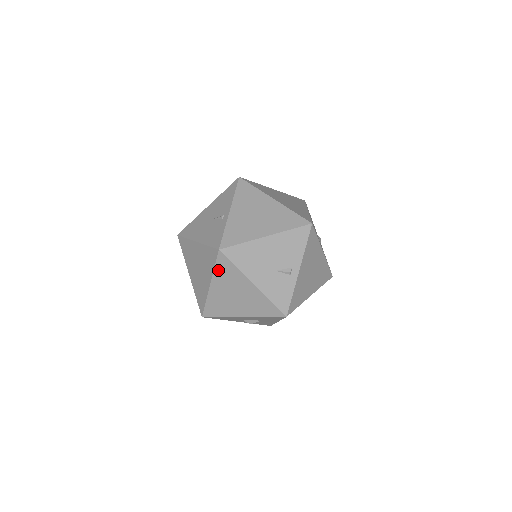
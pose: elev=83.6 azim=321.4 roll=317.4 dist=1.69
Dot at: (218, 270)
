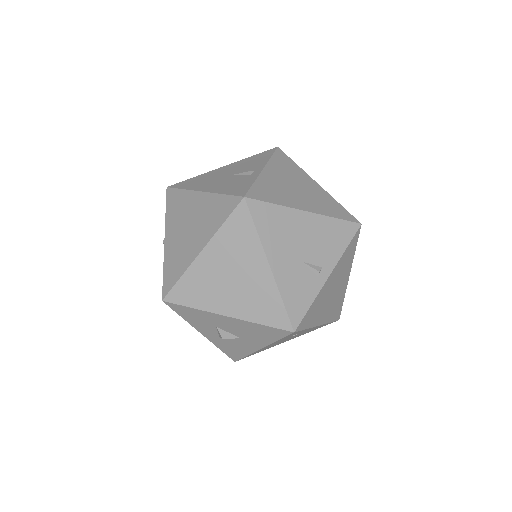
Dot at: (227, 229)
